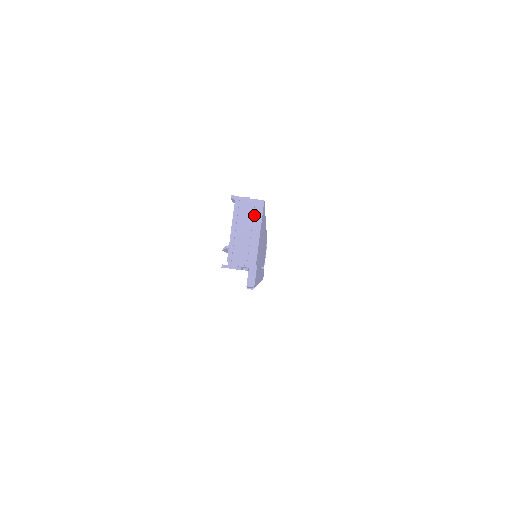
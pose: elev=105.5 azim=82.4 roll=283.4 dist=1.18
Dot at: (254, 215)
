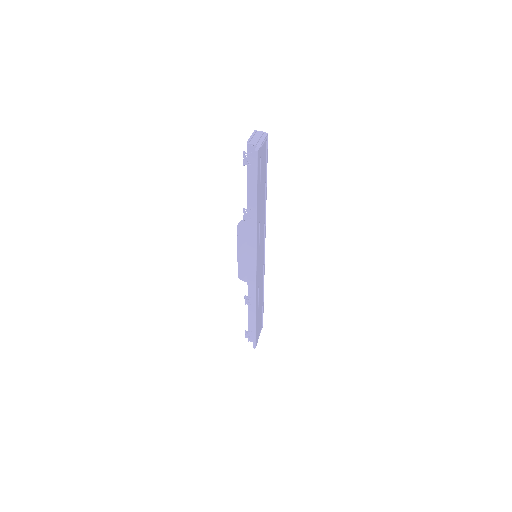
Dot at: (263, 135)
